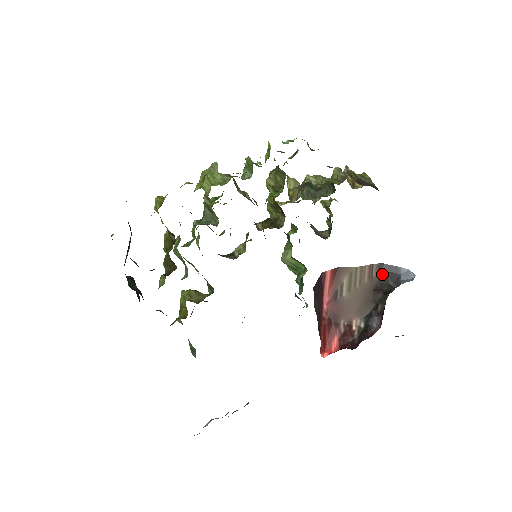
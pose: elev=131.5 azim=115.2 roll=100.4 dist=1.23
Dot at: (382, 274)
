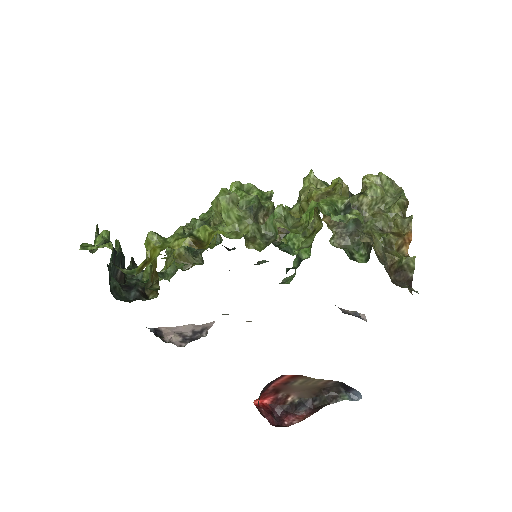
Dot at: (337, 385)
